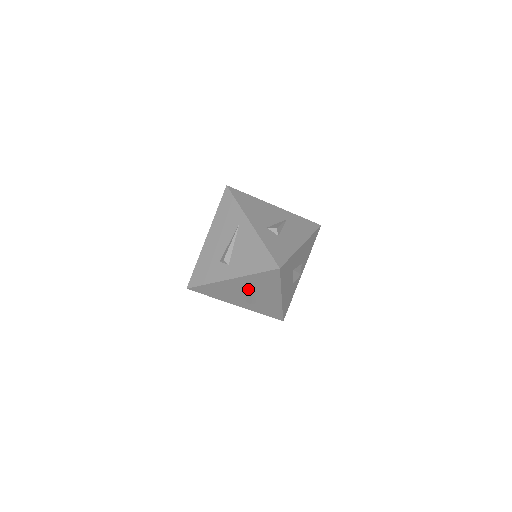
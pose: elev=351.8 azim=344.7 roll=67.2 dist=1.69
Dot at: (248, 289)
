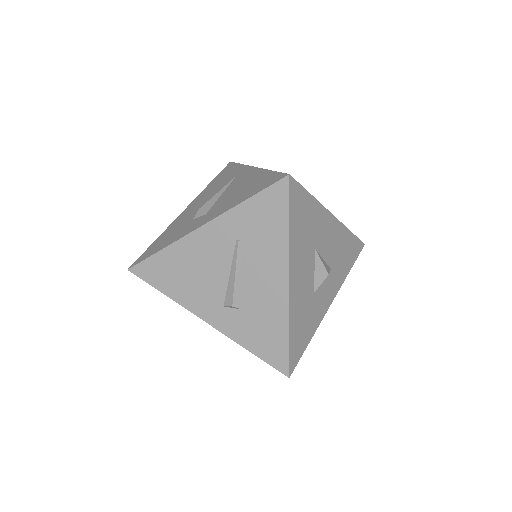
Dot at: (230, 258)
